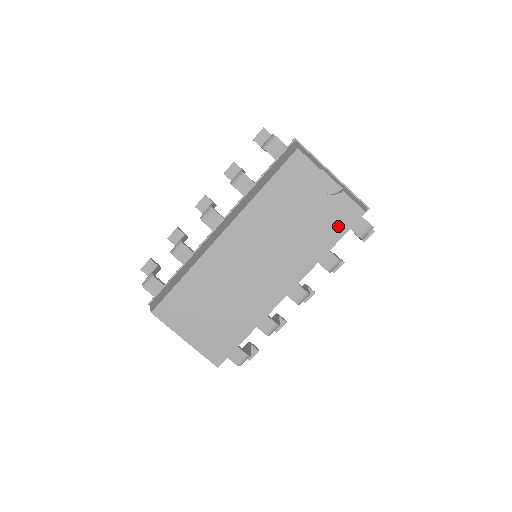
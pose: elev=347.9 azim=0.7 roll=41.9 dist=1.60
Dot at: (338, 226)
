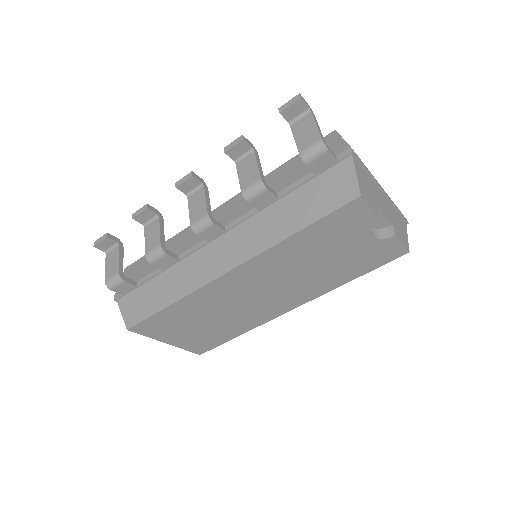
Dot at: (372, 263)
